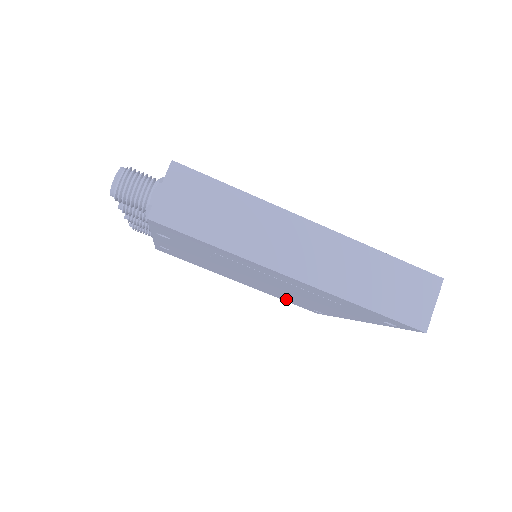
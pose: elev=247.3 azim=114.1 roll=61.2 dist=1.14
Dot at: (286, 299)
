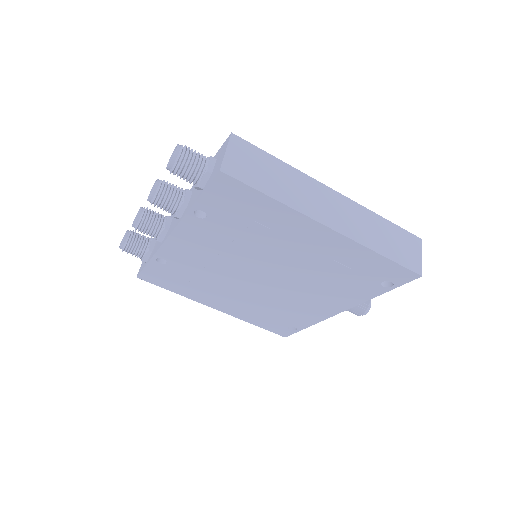
Dot at: (264, 318)
